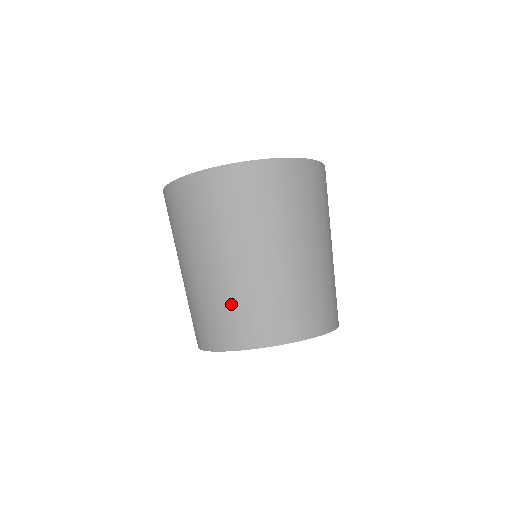
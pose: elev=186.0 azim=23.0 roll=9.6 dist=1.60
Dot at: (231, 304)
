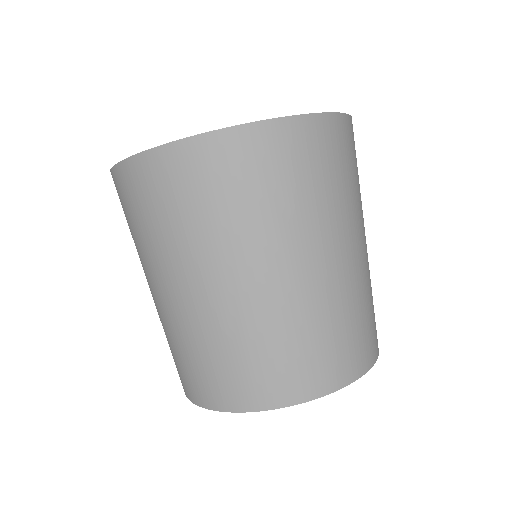
Dot at: (198, 349)
